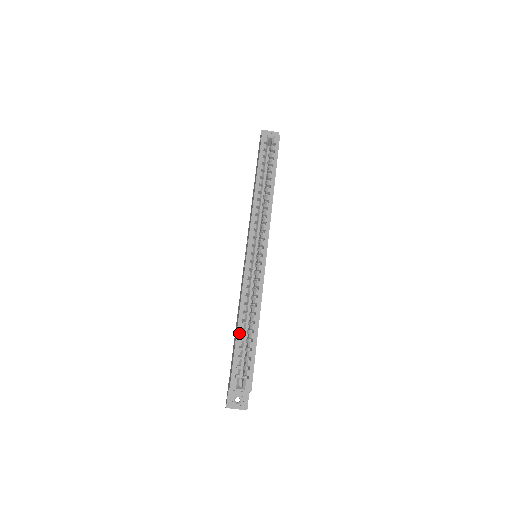
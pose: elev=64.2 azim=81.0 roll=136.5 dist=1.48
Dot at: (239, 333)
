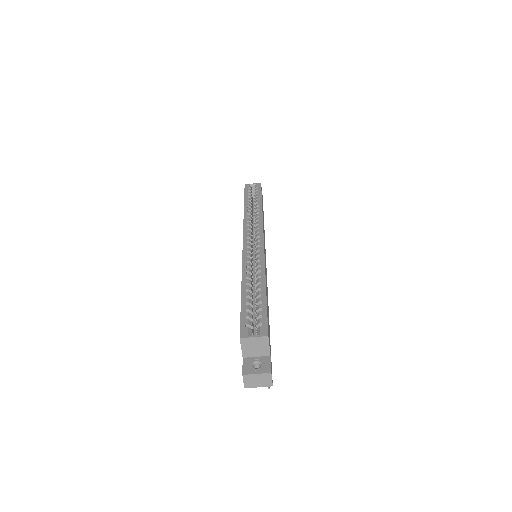
Dot at: (244, 293)
